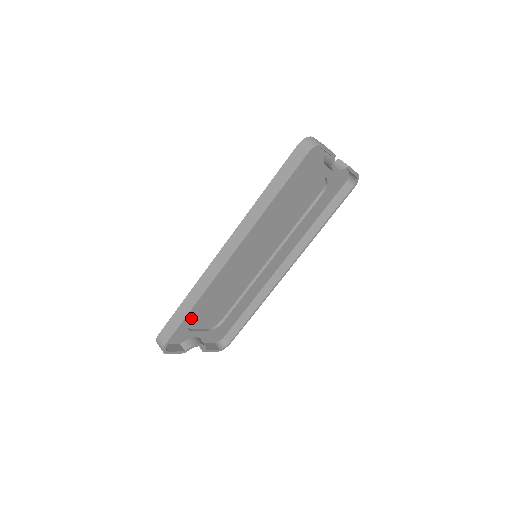
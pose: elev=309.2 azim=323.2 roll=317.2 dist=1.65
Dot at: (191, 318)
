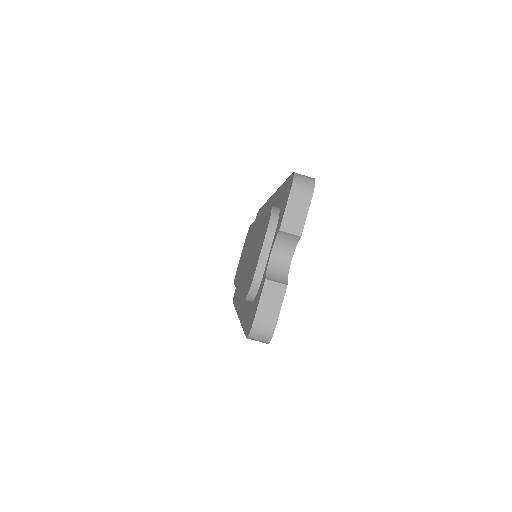
Dot at: occluded
